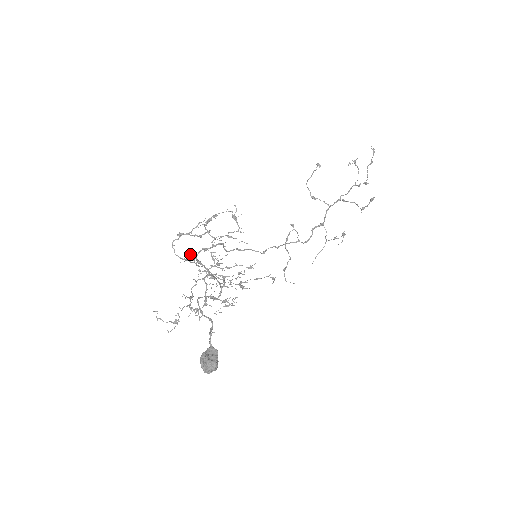
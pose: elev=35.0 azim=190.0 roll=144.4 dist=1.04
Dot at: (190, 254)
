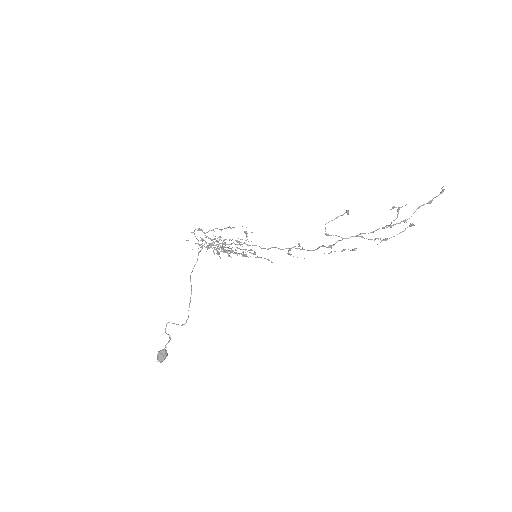
Dot at: (198, 253)
